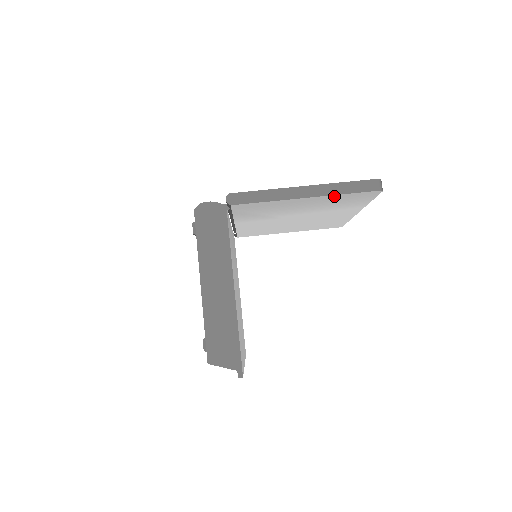
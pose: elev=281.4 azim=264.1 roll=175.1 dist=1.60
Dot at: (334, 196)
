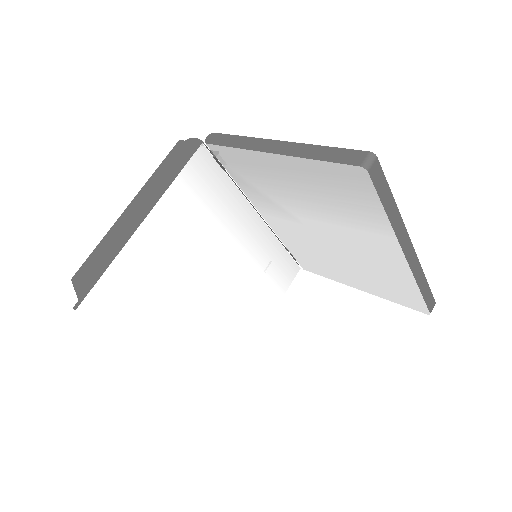
Dot at: (307, 163)
